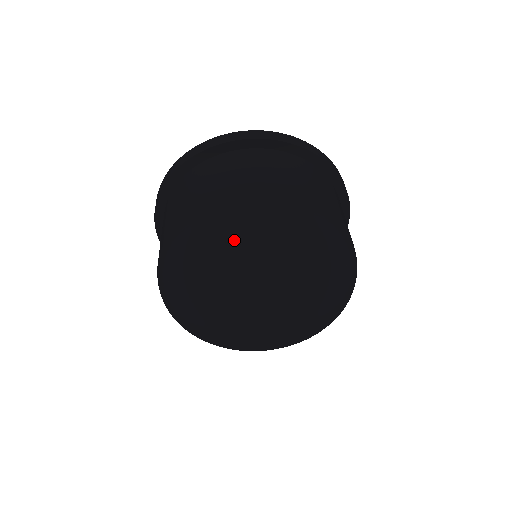
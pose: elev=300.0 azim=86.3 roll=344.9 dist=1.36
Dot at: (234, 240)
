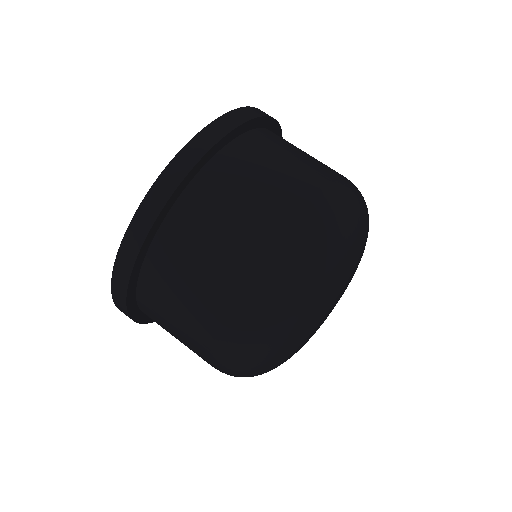
Dot at: (291, 316)
